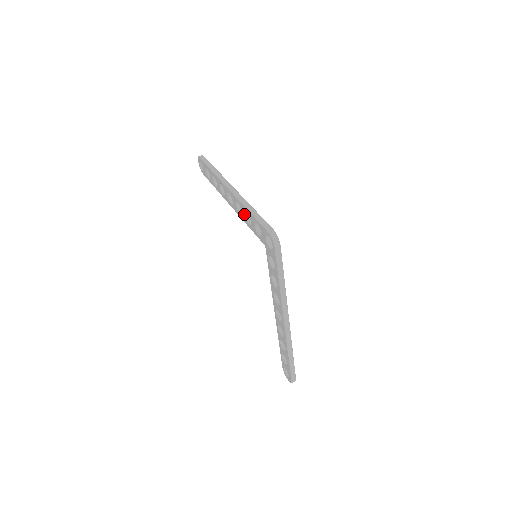
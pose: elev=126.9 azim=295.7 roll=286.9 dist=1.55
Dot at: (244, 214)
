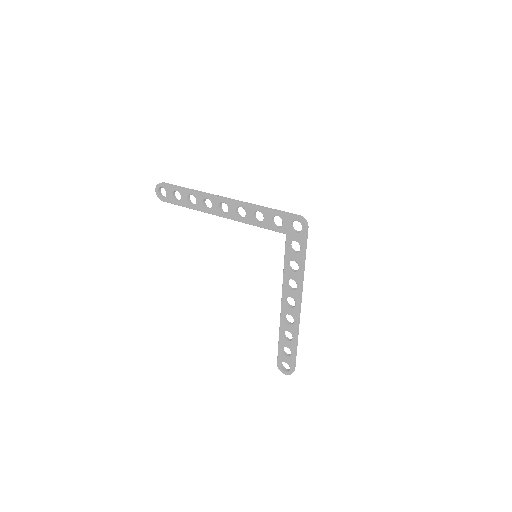
Dot at: (251, 215)
